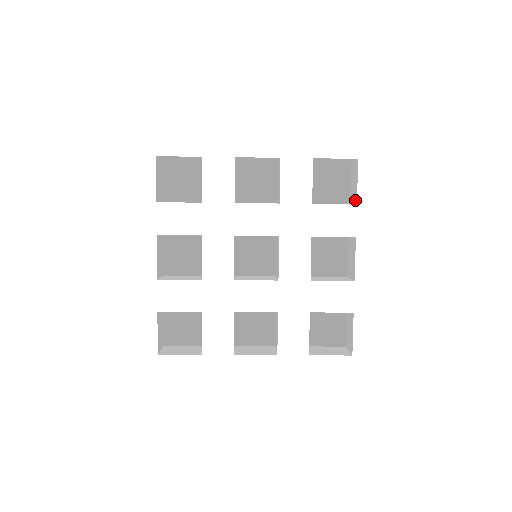
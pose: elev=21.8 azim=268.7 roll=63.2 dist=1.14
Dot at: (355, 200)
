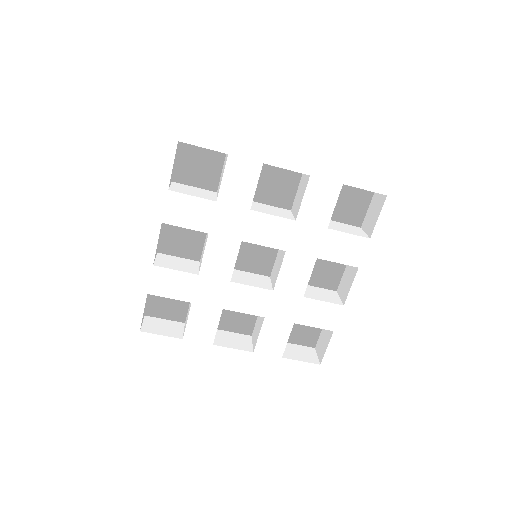
Dot at: (369, 232)
